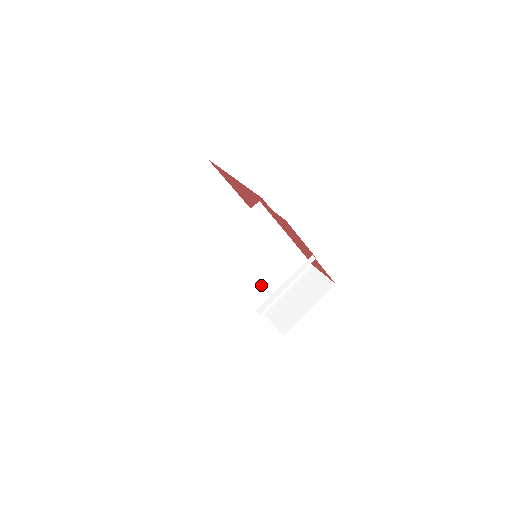
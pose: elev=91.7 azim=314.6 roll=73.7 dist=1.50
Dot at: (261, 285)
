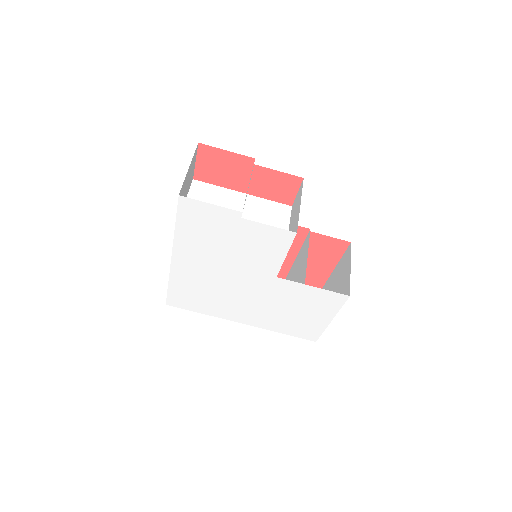
Dot at: occluded
